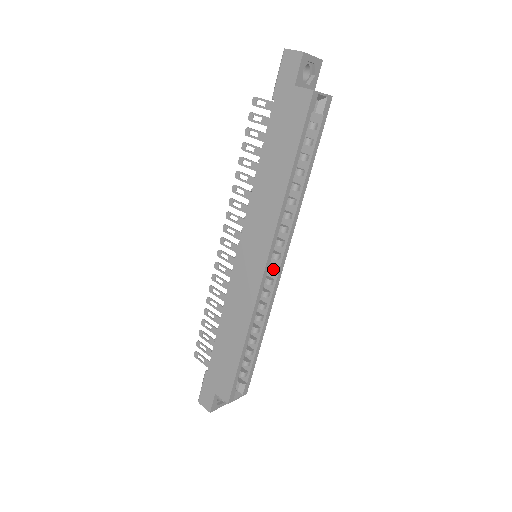
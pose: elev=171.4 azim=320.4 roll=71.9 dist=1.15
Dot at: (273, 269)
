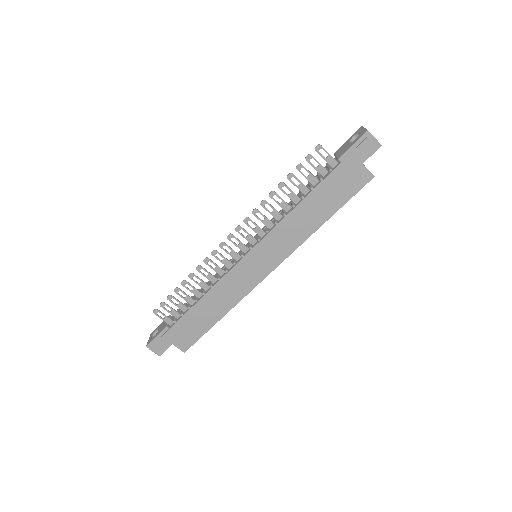
Dot at: occluded
